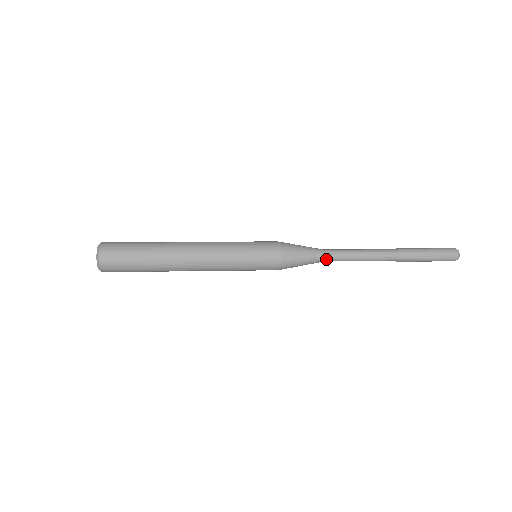
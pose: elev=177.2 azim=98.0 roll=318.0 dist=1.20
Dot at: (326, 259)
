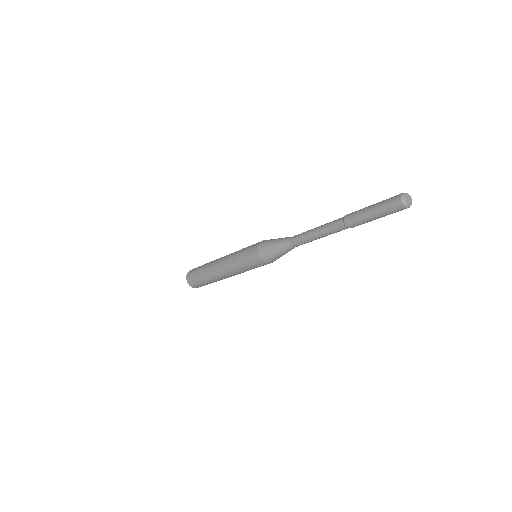
Dot at: (292, 243)
